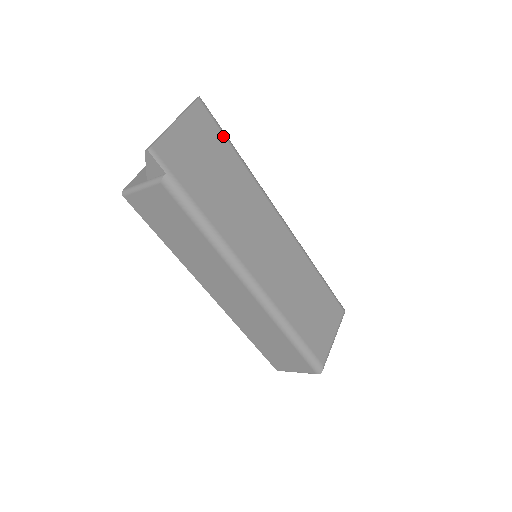
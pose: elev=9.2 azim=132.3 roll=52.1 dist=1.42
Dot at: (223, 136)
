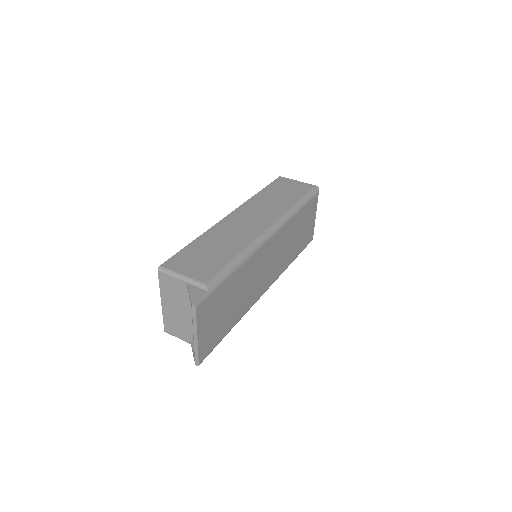
Dot at: (219, 287)
